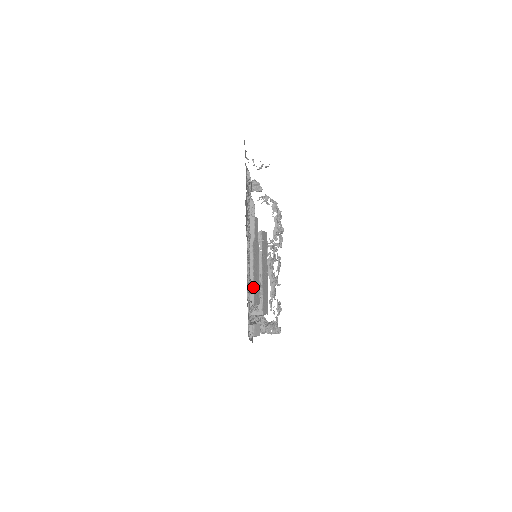
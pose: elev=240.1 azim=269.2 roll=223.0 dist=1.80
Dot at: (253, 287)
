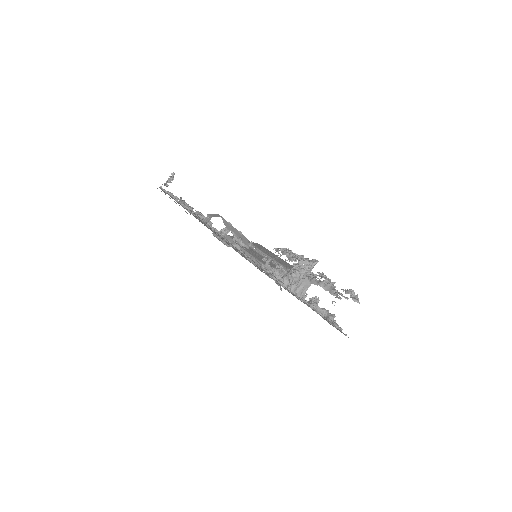
Dot at: (257, 260)
